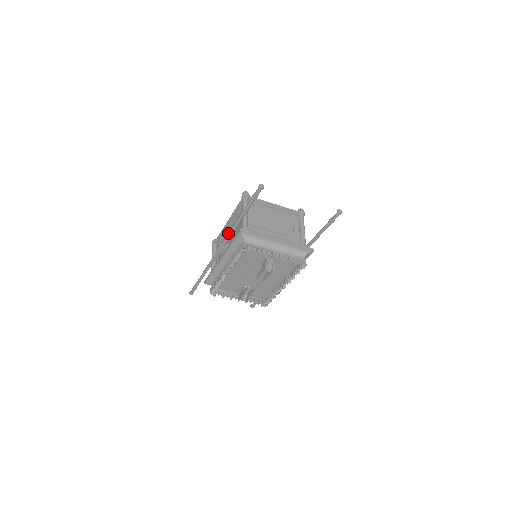
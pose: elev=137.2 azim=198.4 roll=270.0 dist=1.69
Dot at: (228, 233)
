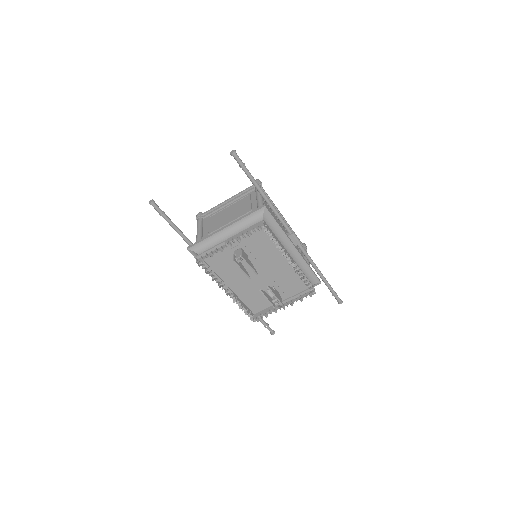
Dot at: occluded
